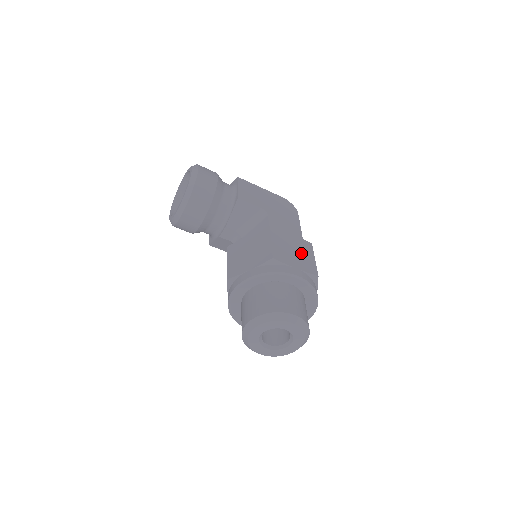
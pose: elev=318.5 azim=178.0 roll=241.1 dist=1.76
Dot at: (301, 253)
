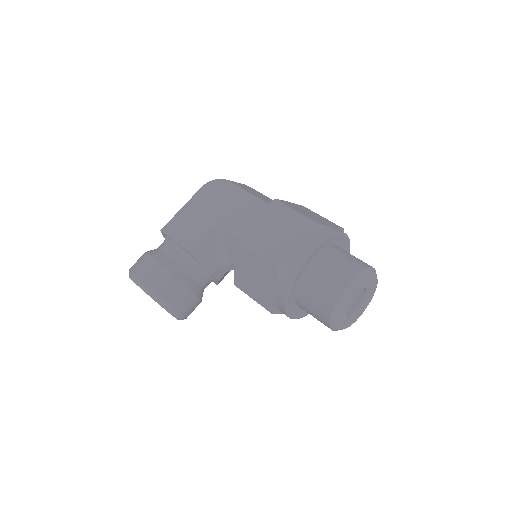
Dot at: (283, 225)
